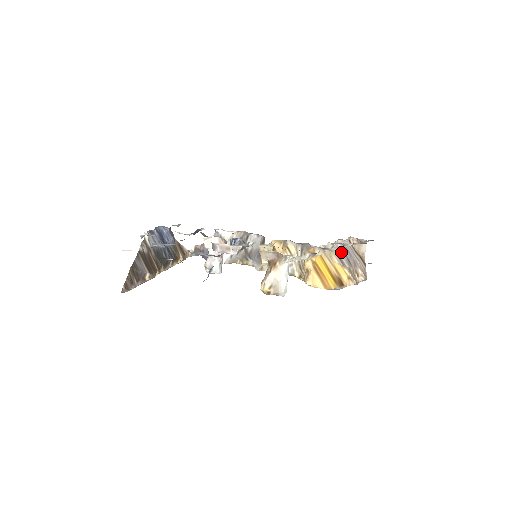
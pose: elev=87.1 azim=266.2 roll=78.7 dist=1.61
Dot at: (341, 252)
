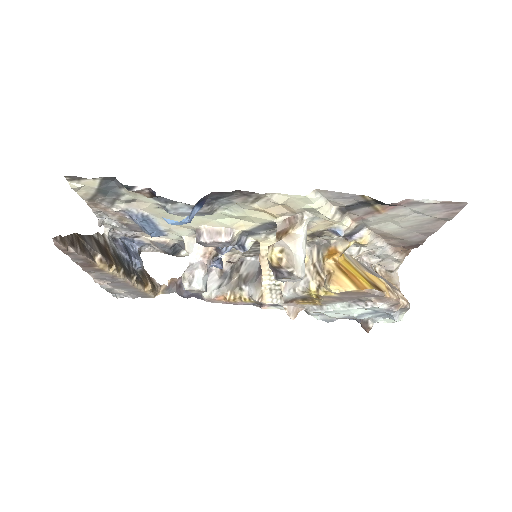
Dot at: (369, 269)
